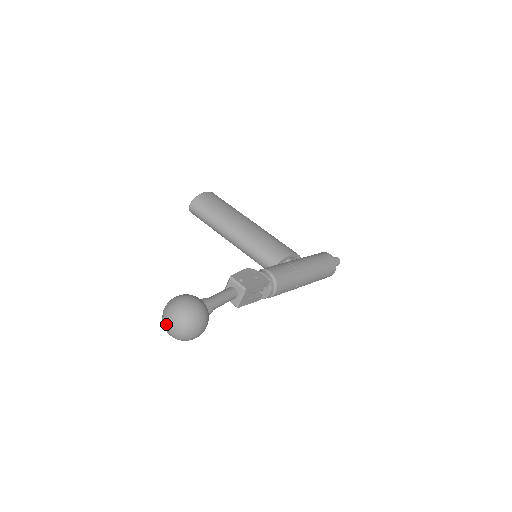
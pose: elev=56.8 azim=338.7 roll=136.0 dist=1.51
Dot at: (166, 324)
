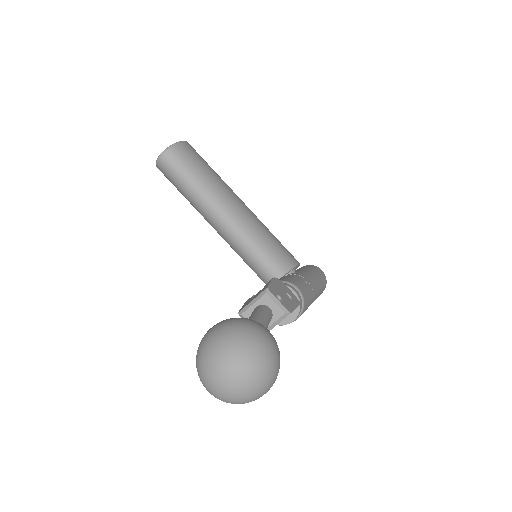
Dot at: (220, 374)
